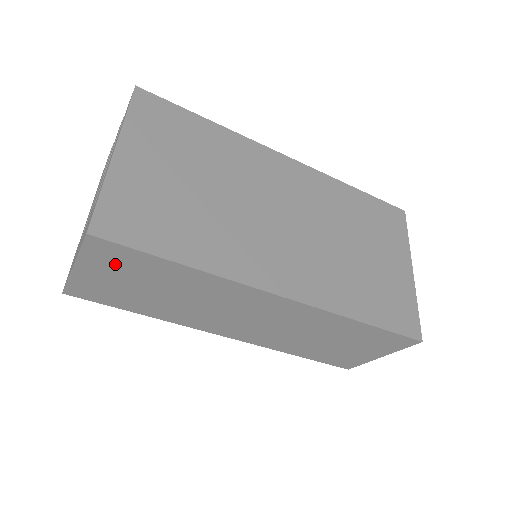
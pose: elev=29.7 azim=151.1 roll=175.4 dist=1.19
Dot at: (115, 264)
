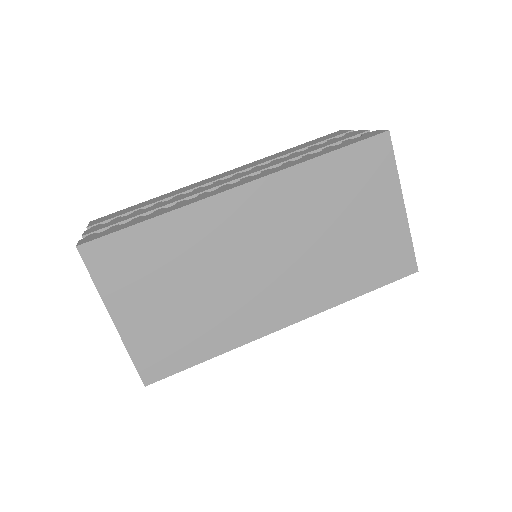
Dot at: occluded
